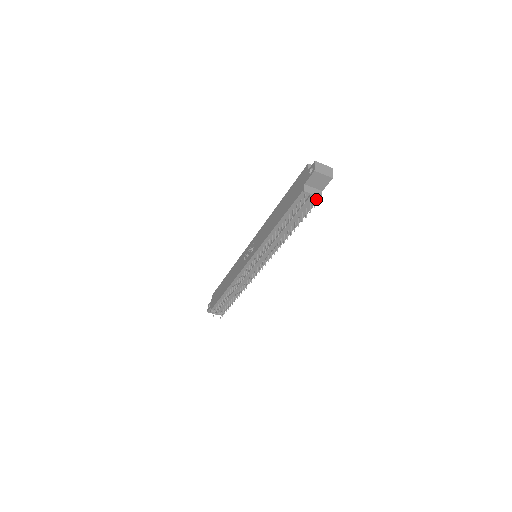
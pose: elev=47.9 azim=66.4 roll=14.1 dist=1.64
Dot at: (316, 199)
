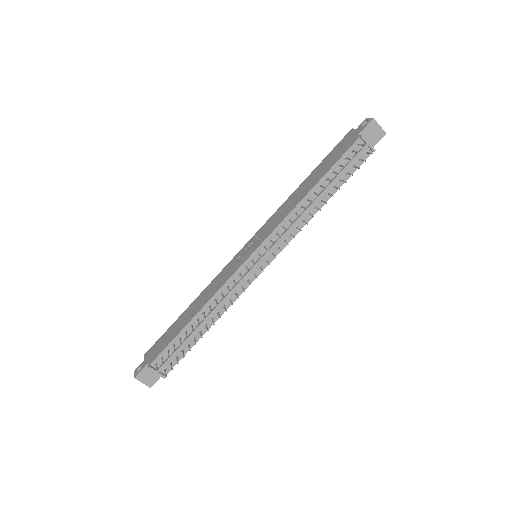
Dot at: (367, 154)
